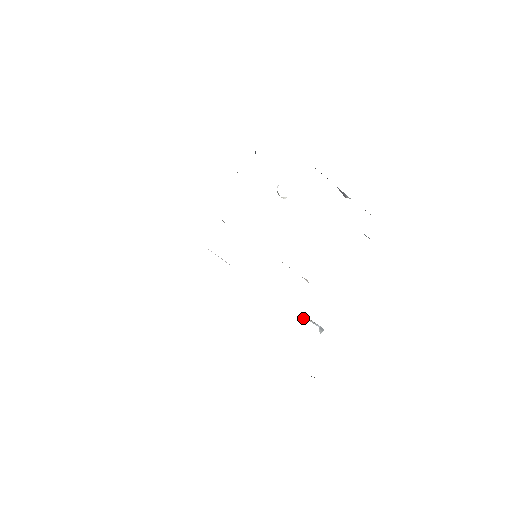
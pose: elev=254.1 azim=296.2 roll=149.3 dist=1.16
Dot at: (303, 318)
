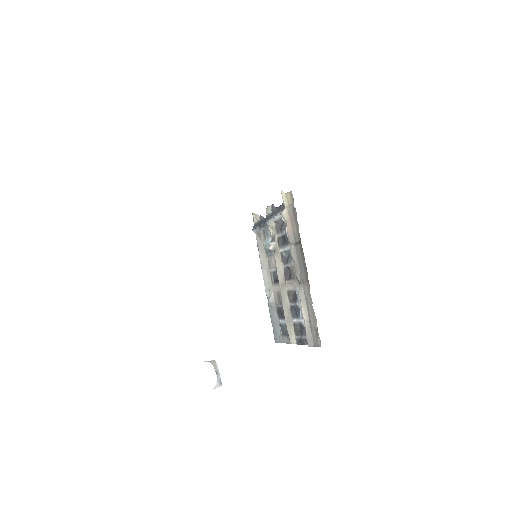
Dot at: (212, 361)
